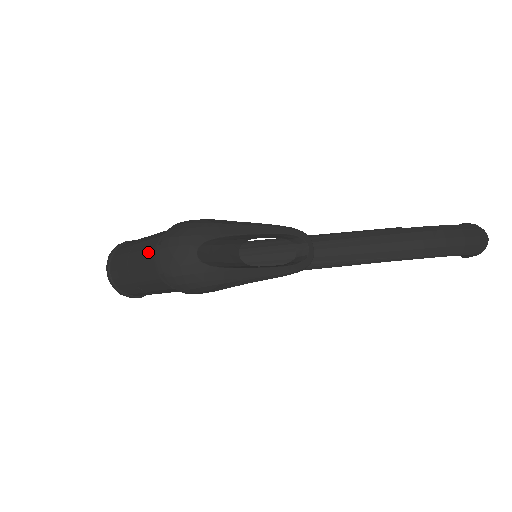
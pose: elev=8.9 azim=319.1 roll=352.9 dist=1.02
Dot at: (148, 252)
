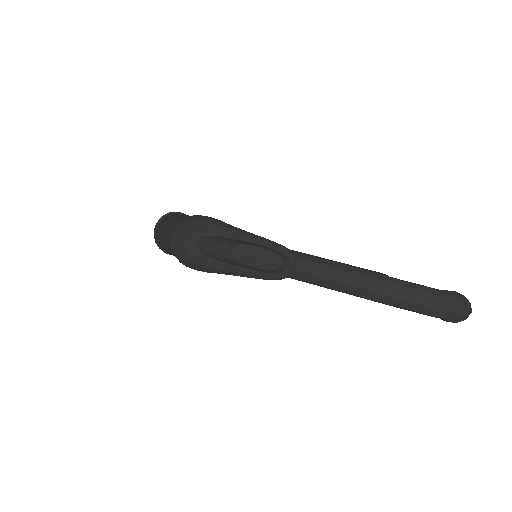
Dot at: (172, 228)
